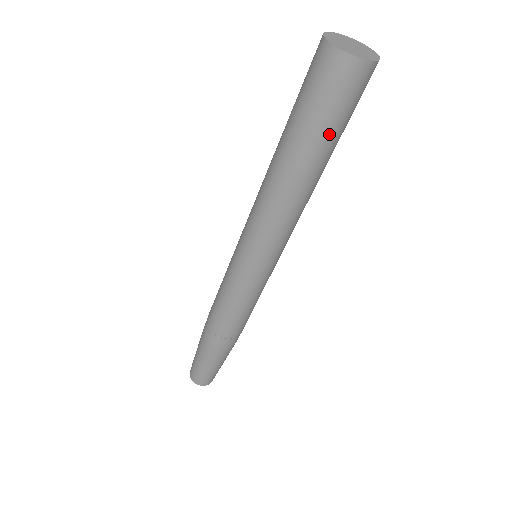
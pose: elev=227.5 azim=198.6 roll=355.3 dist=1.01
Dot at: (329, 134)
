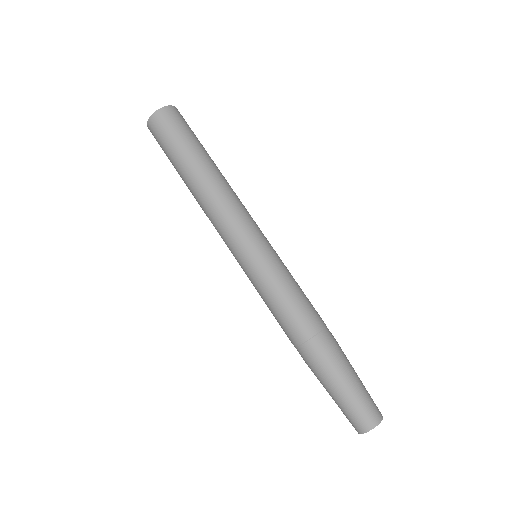
Dot at: (187, 145)
